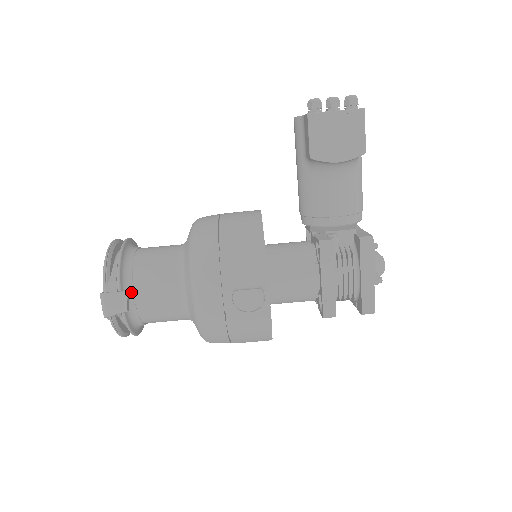
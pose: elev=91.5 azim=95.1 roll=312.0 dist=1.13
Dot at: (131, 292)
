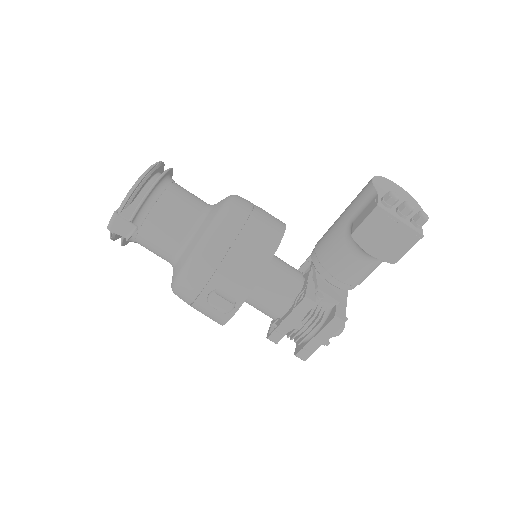
Dot at: (140, 224)
